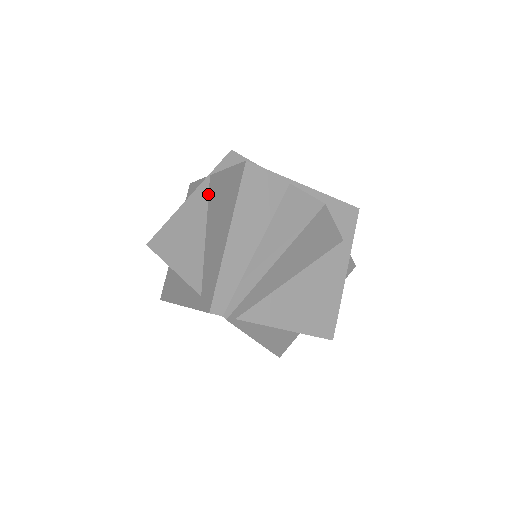
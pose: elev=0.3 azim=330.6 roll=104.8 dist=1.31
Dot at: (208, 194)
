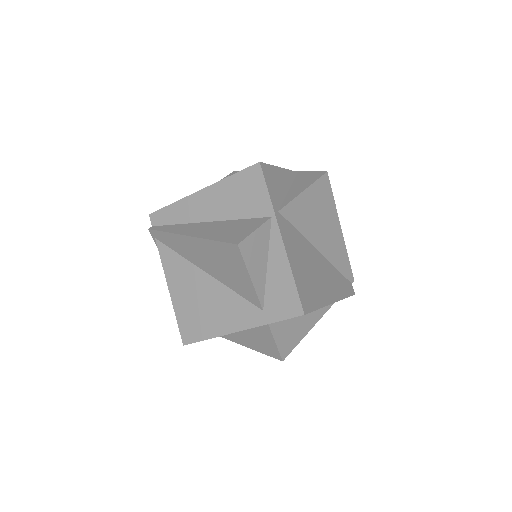
Dot at: occluded
